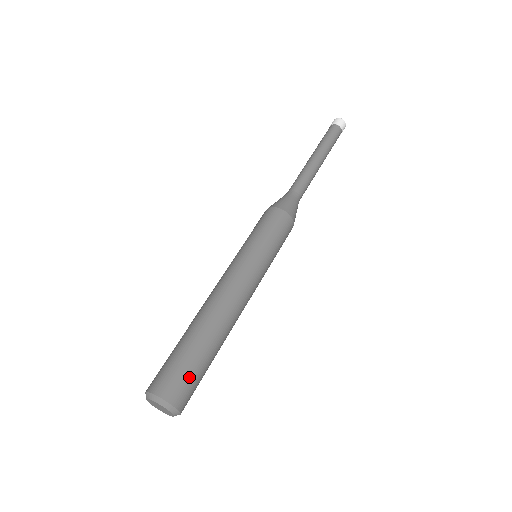
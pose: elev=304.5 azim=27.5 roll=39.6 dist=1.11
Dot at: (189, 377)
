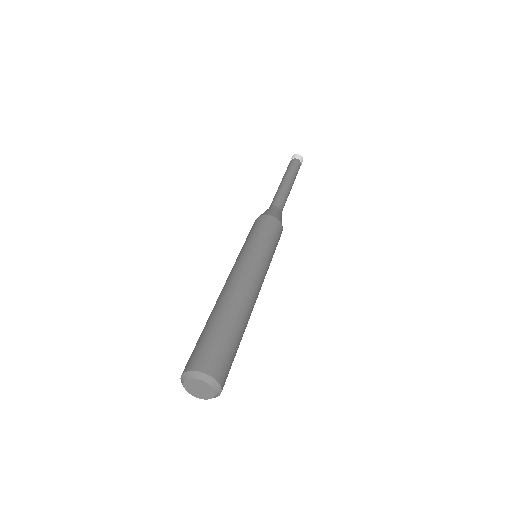
Dot at: (231, 364)
